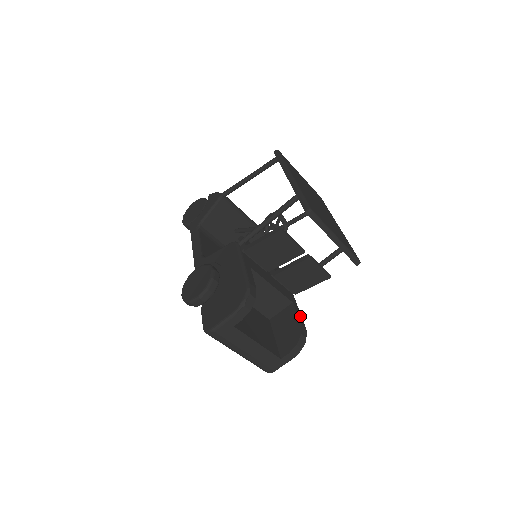
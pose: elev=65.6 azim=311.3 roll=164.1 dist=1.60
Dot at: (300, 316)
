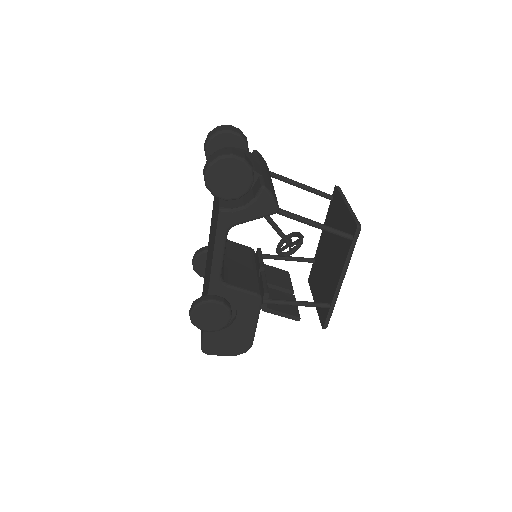
Dot at: occluded
